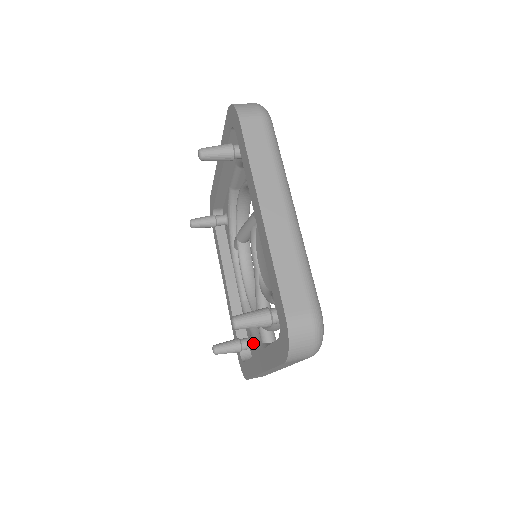
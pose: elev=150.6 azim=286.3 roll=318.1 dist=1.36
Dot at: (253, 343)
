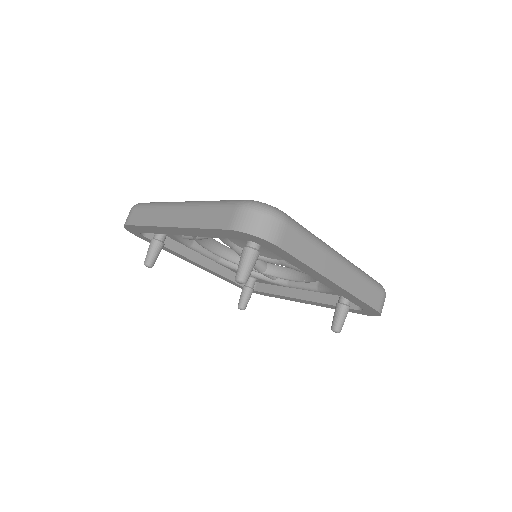
Dot at: (256, 280)
